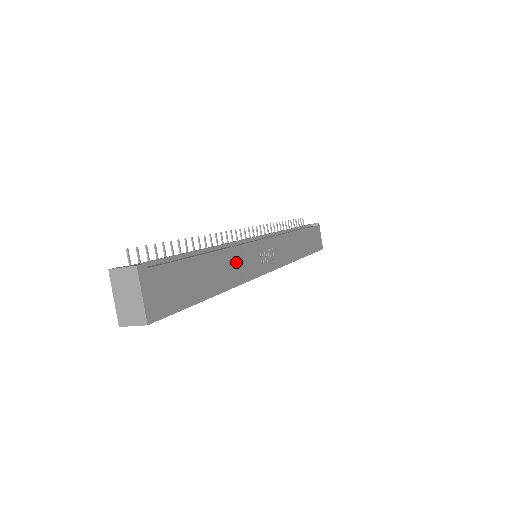
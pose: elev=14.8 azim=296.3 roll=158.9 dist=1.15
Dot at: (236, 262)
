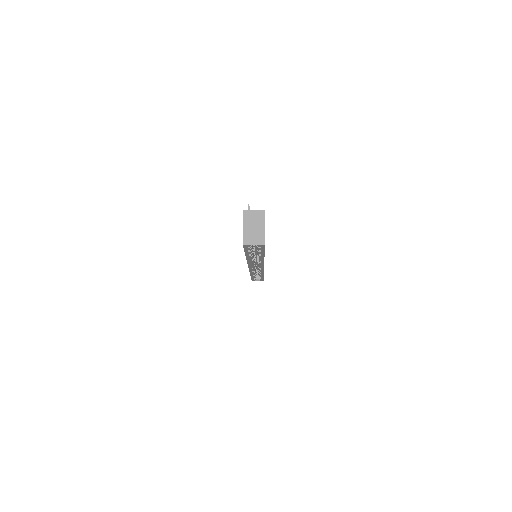
Dot at: occluded
